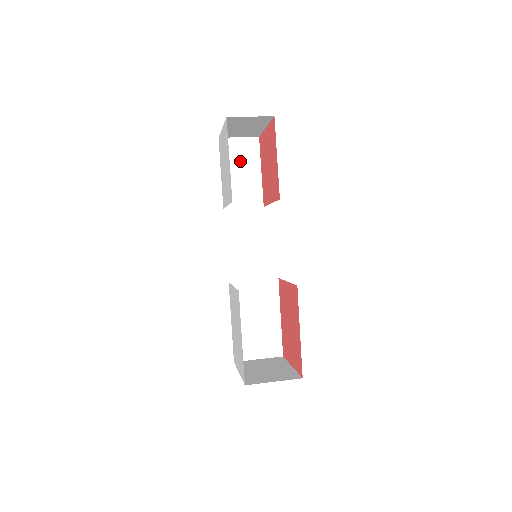
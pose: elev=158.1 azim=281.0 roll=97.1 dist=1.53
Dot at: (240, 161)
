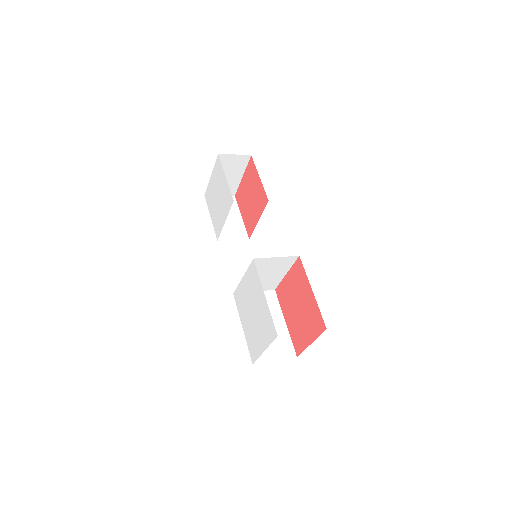
Dot at: occluded
